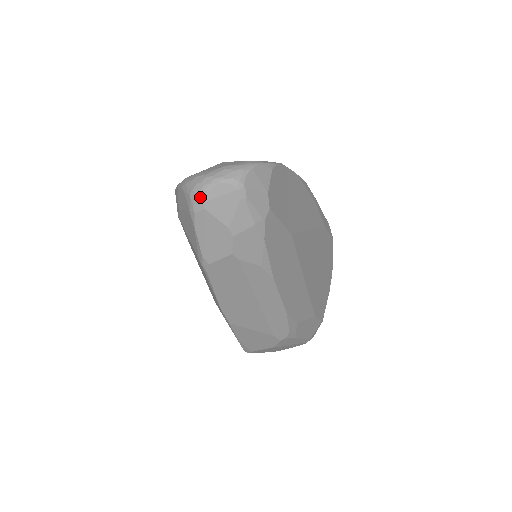
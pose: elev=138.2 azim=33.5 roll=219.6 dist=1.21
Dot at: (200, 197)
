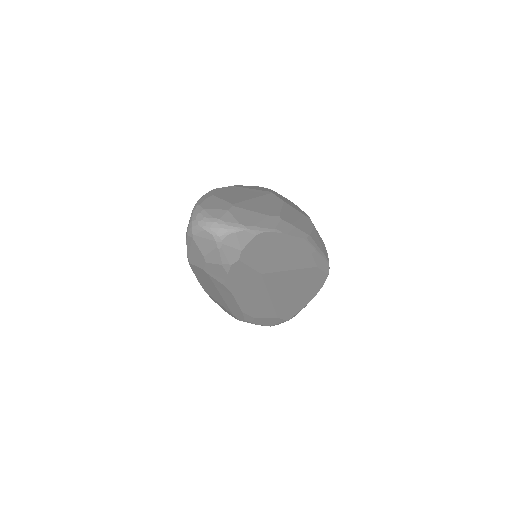
Dot at: (192, 230)
